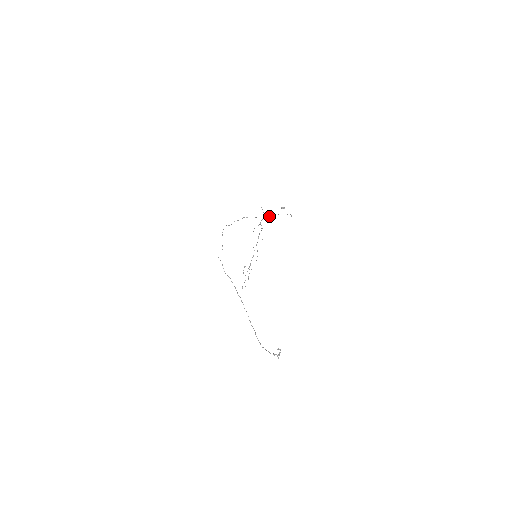
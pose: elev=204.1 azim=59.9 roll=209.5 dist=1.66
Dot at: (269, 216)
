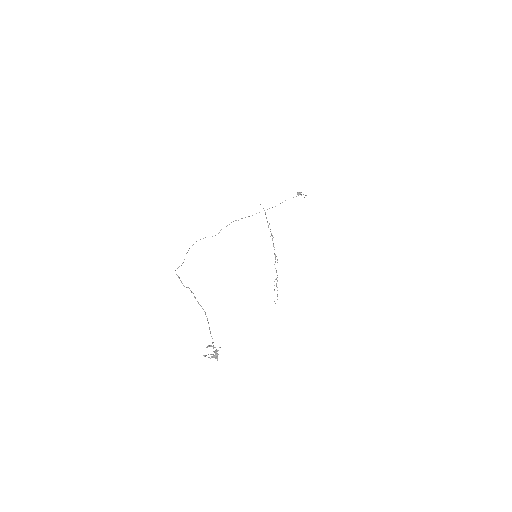
Dot at: occluded
